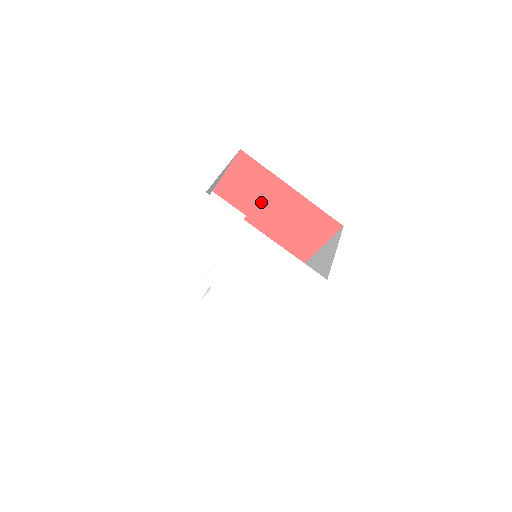
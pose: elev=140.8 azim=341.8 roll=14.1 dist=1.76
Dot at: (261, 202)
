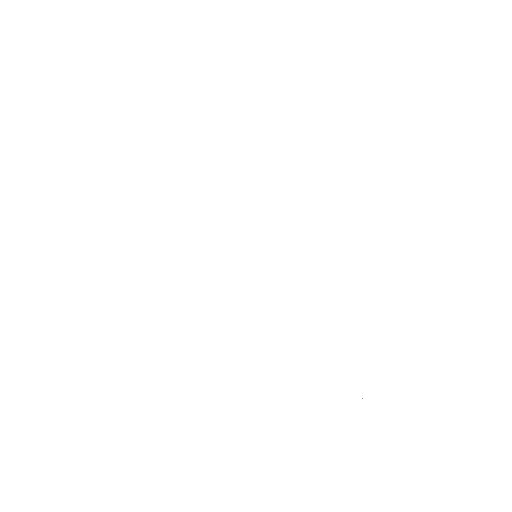
Dot at: occluded
